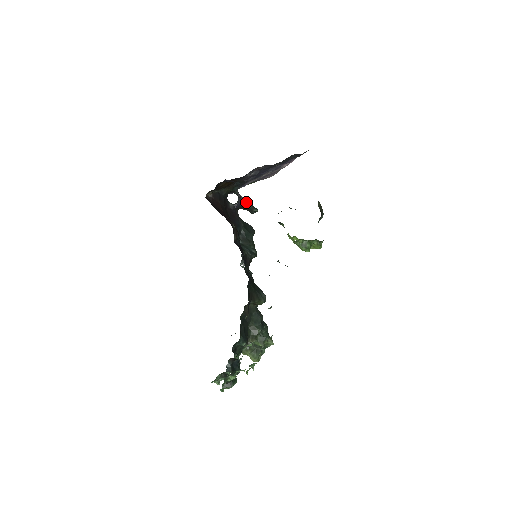
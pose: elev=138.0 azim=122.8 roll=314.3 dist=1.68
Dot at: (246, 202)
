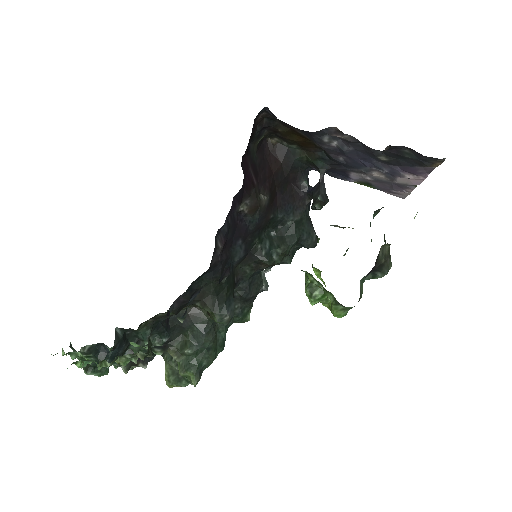
Dot at: (321, 191)
